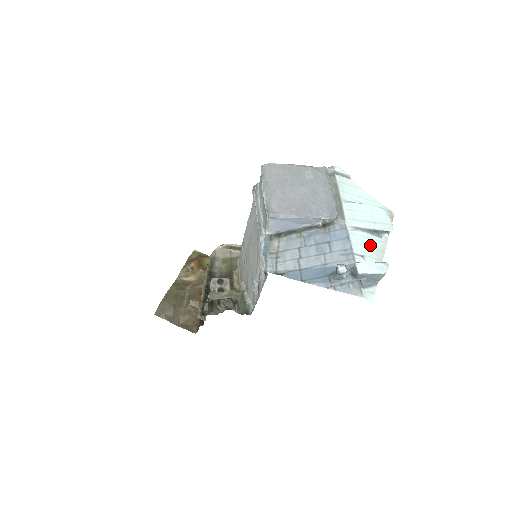
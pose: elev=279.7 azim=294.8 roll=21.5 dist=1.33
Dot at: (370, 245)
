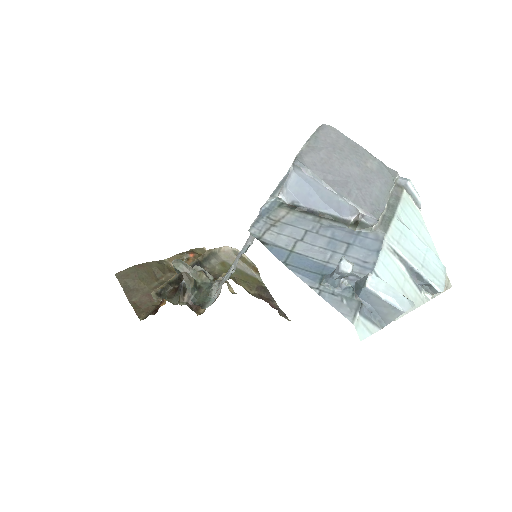
Dot at: (401, 284)
